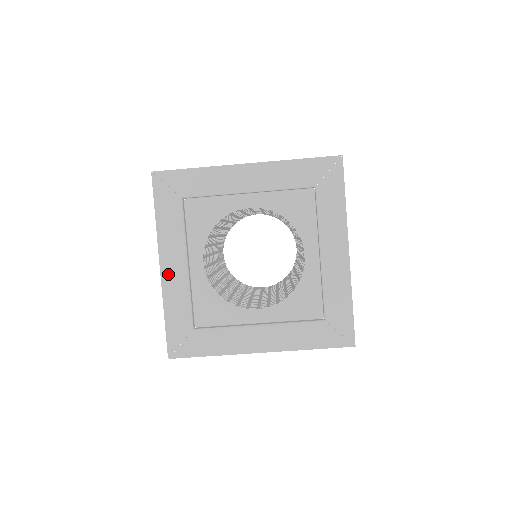
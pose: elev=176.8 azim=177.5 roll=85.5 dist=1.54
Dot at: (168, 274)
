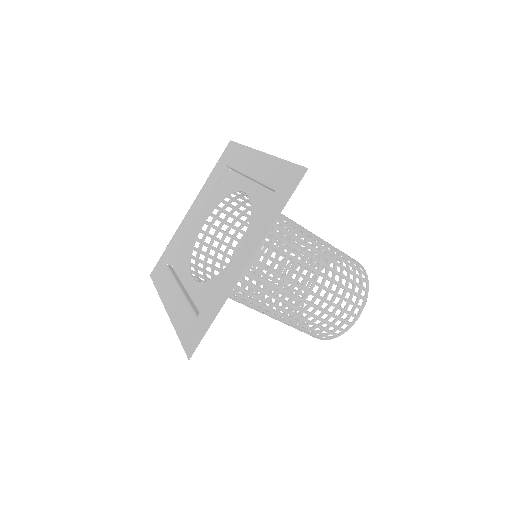
Dot at: (171, 307)
